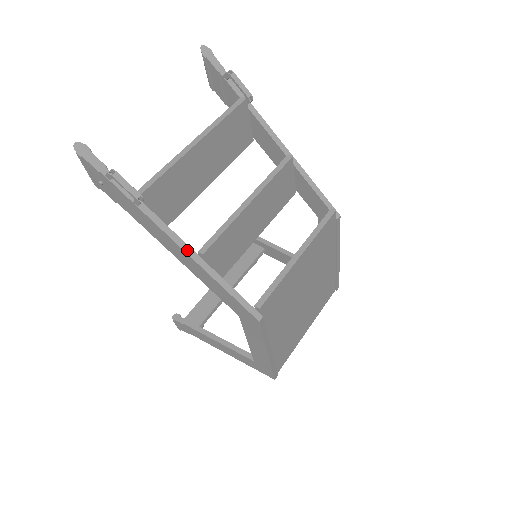
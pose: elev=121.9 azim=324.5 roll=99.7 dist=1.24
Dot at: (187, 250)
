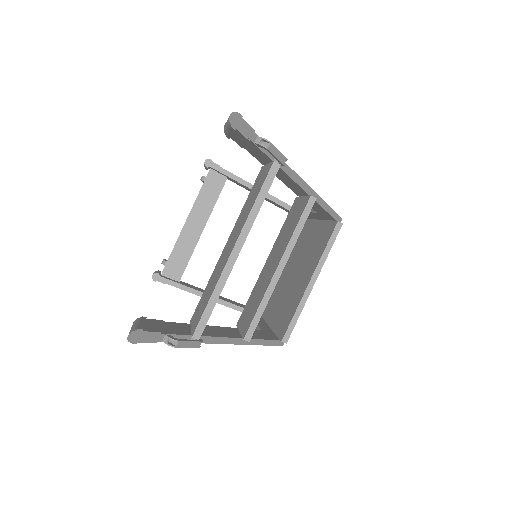
Dot at: (234, 342)
